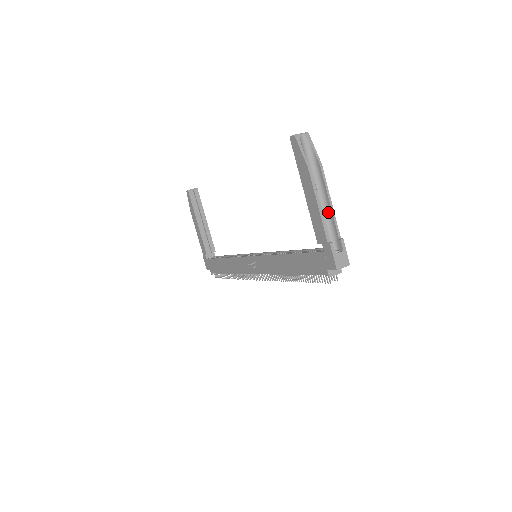
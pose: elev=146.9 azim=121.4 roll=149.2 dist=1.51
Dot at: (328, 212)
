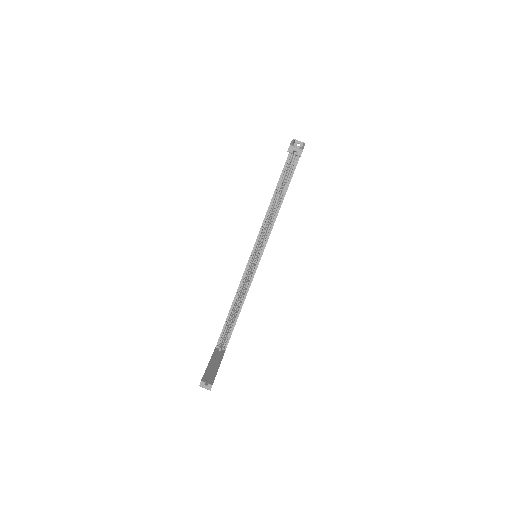
Dot at: occluded
